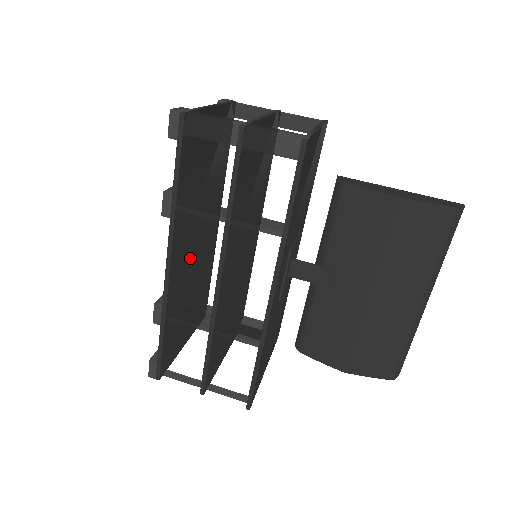
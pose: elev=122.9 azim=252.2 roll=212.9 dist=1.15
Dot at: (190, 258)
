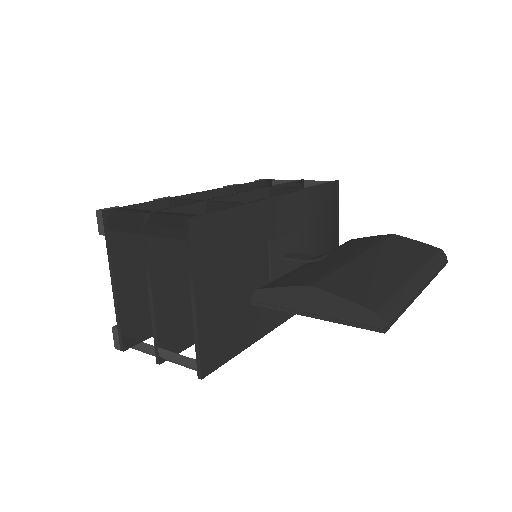
Dot at: occluded
